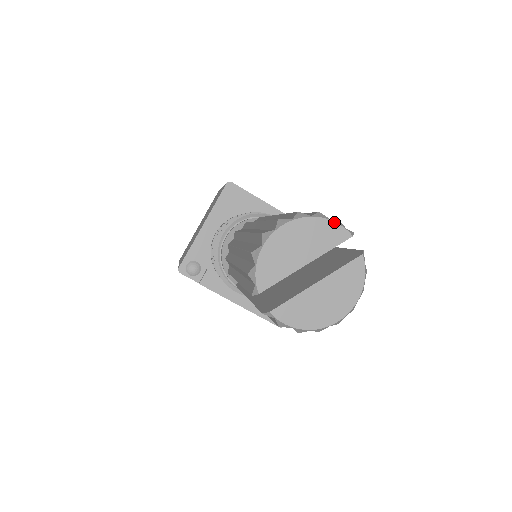
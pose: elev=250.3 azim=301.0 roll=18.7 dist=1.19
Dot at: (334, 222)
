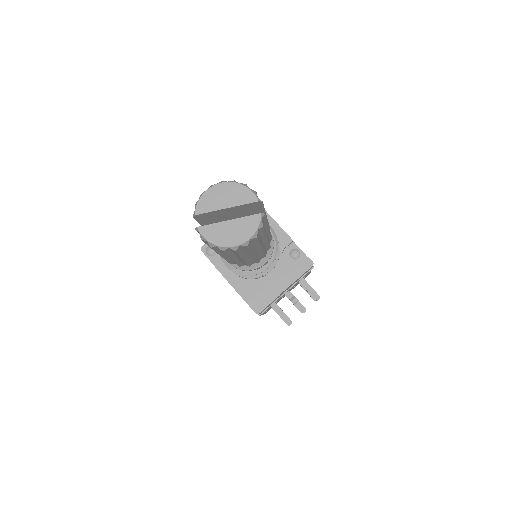
Dot at: (250, 190)
